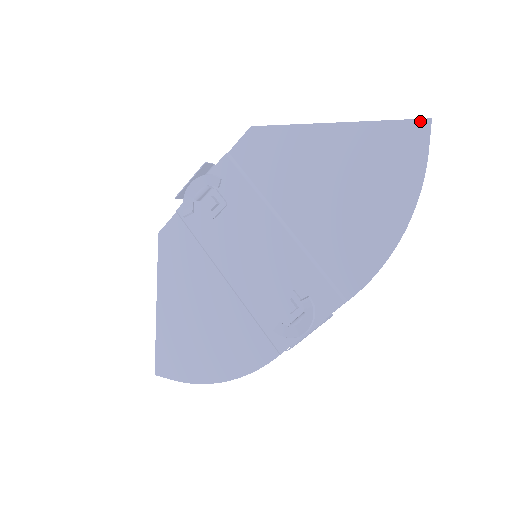
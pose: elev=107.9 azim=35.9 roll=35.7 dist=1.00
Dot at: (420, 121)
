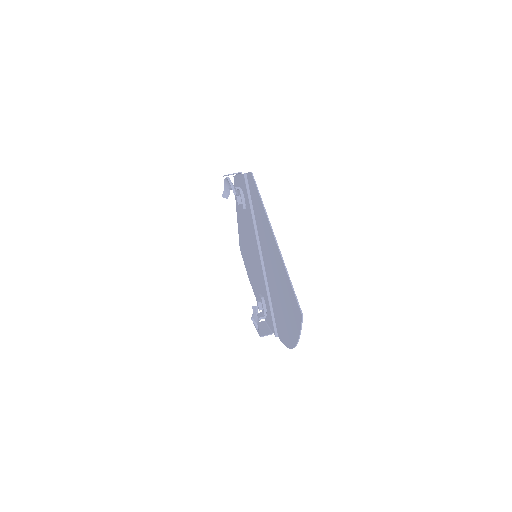
Dot at: (299, 308)
